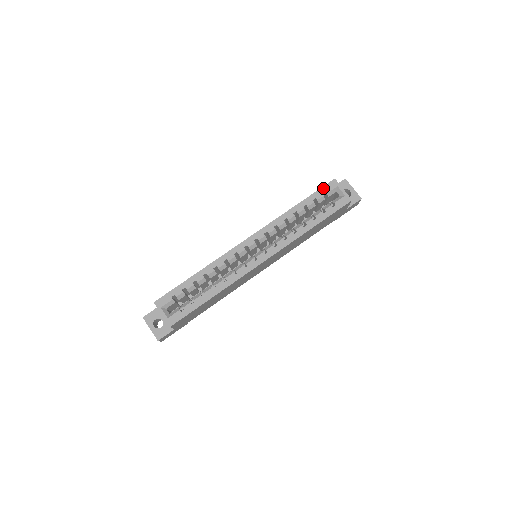
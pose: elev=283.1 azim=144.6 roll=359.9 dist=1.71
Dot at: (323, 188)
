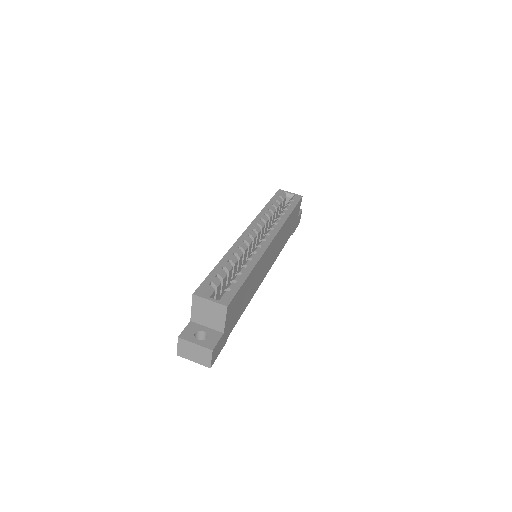
Dot at: (276, 194)
